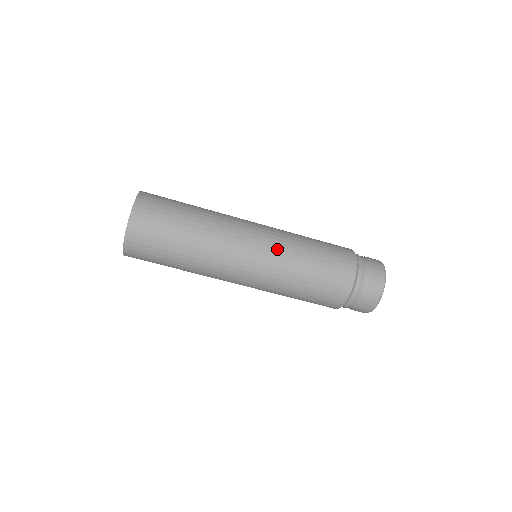
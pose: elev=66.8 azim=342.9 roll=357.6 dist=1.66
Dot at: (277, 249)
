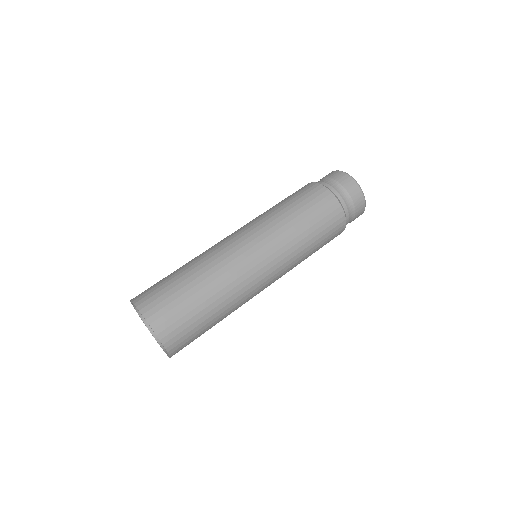
Dot at: (282, 253)
